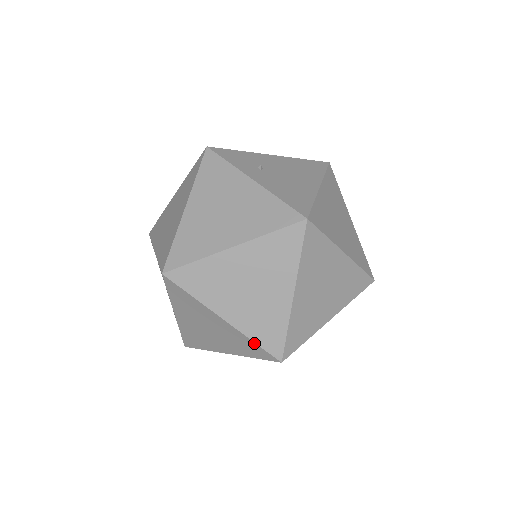
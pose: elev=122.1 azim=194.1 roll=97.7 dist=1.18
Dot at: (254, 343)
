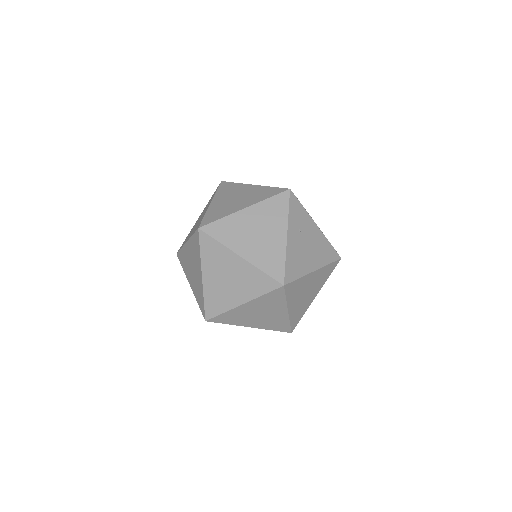
Dot at: (203, 300)
